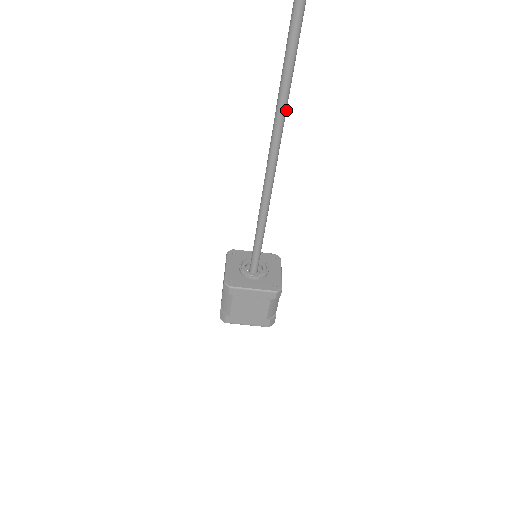
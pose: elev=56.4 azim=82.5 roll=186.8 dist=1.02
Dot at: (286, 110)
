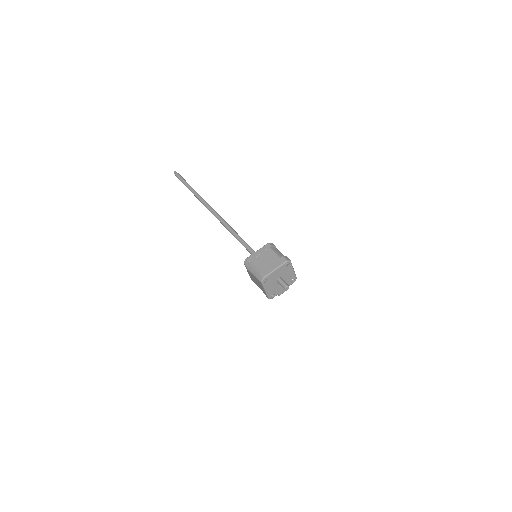
Dot at: (215, 211)
